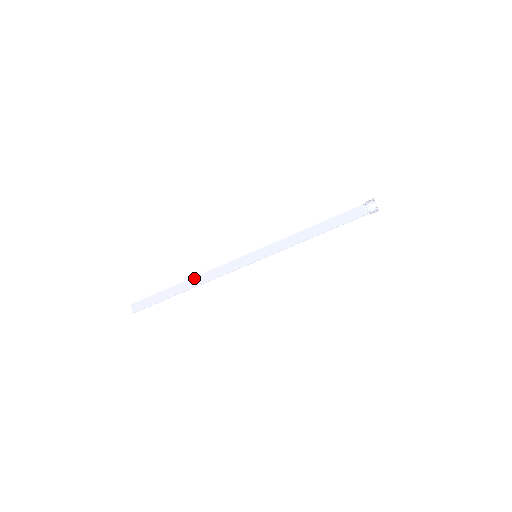
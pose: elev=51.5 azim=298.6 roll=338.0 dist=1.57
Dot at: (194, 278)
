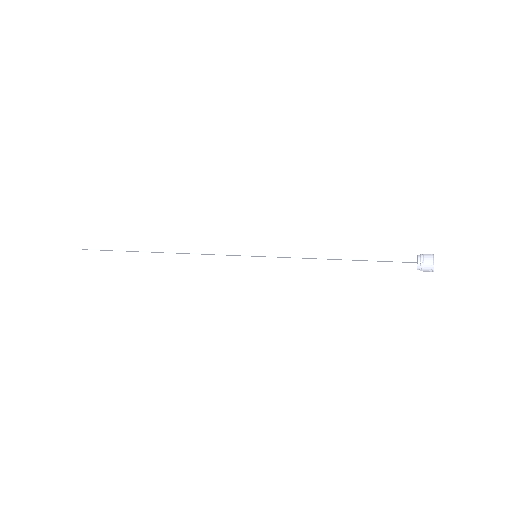
Dot at: occluded
